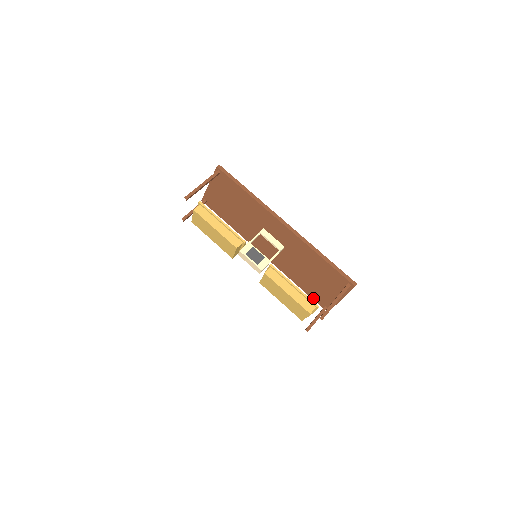
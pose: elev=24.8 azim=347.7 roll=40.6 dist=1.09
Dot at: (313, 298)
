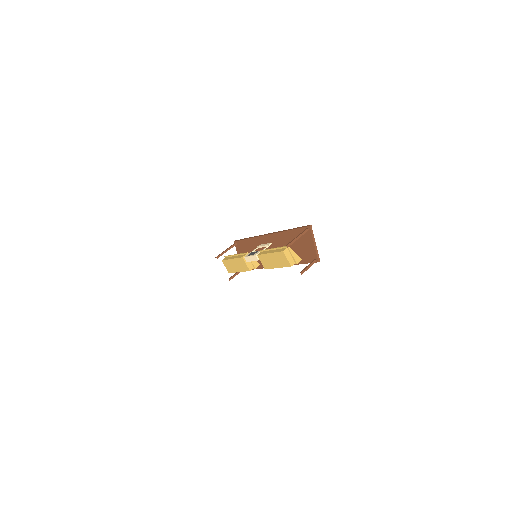
Dot at: (307, 262)
